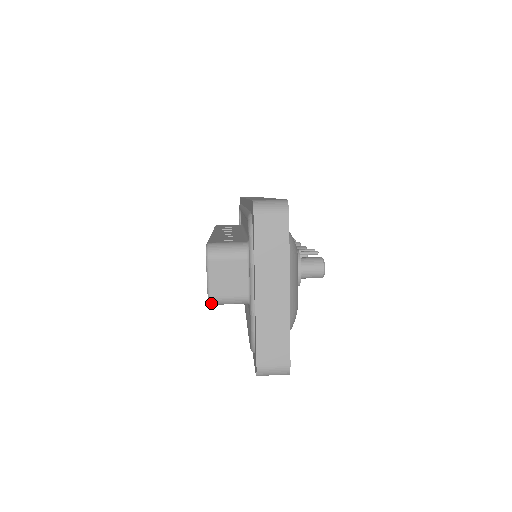
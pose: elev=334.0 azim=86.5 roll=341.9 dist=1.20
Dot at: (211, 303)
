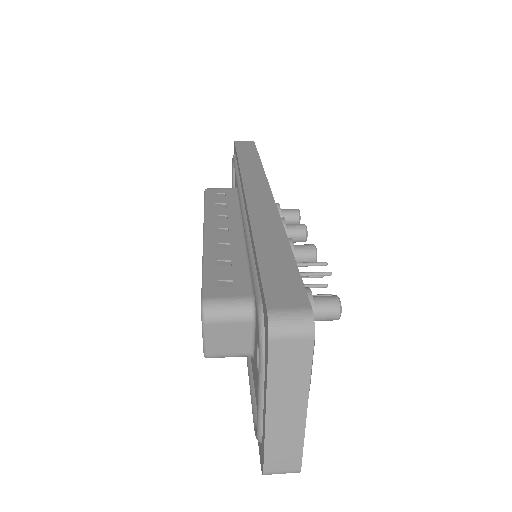
Dot at: occluded
